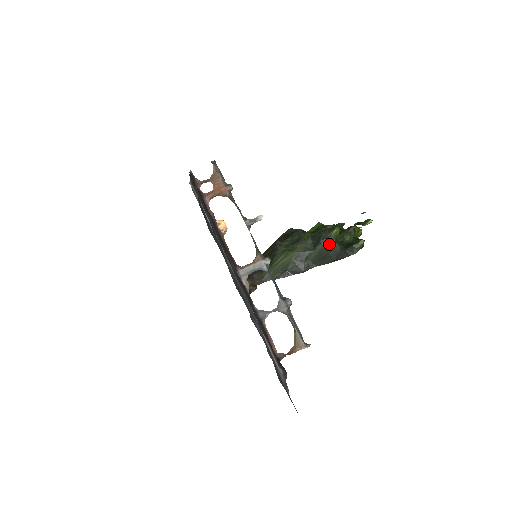
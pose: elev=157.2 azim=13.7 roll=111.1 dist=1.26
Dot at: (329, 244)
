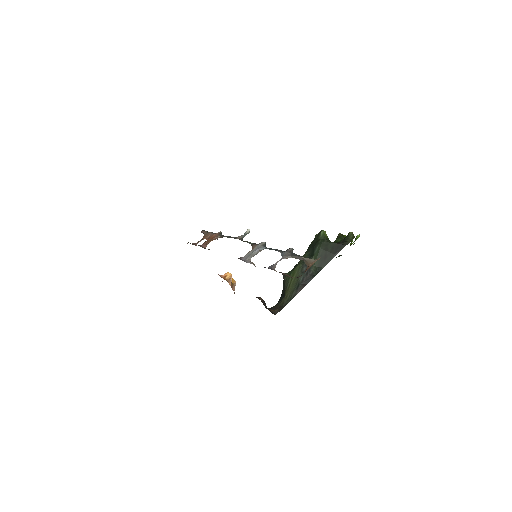
Dot at: (323, 244)
